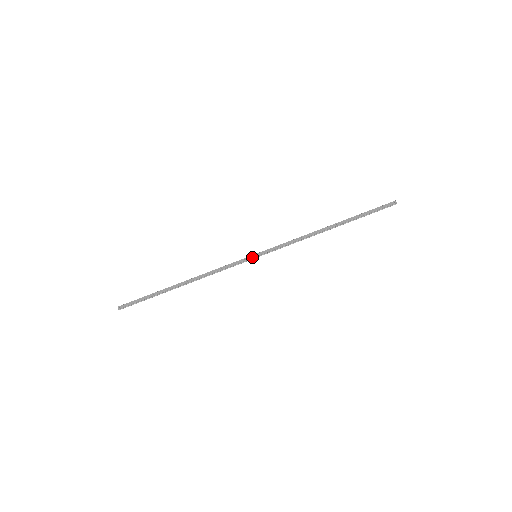
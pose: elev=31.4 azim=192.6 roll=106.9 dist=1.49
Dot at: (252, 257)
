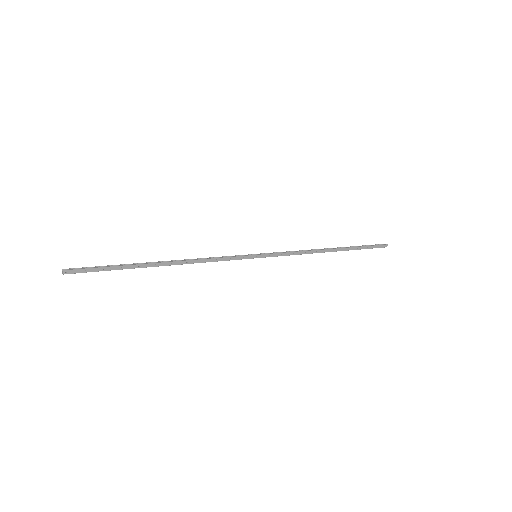
Dot at: (253, 258)
